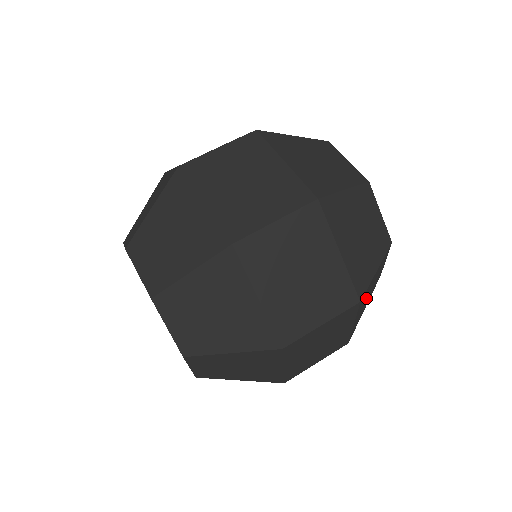
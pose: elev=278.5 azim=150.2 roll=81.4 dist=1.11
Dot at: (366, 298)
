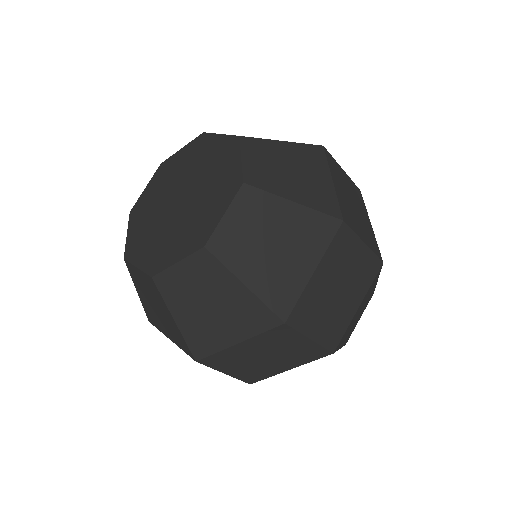
Dot at: (361, 308)
